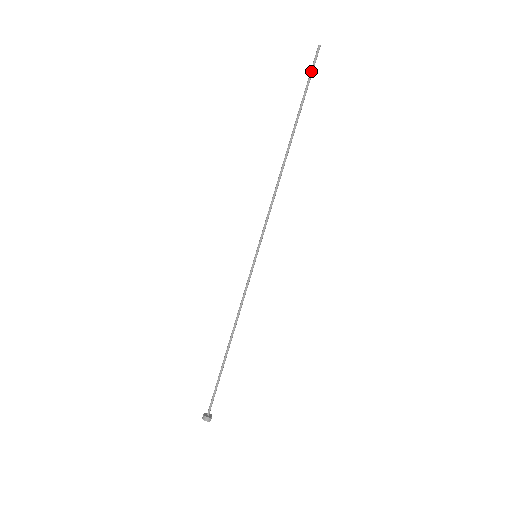
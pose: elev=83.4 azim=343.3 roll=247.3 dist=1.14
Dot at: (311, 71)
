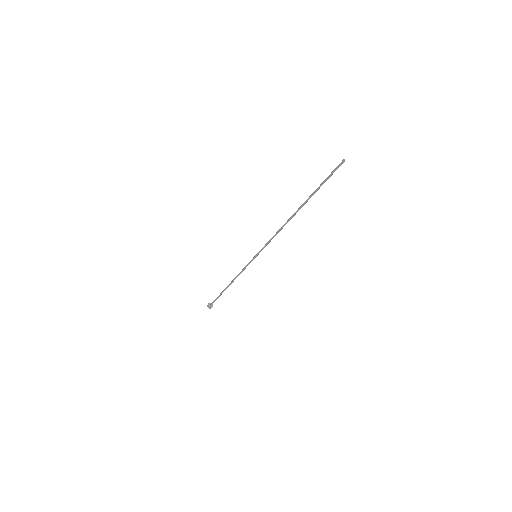
Dot at: (331, 175)
